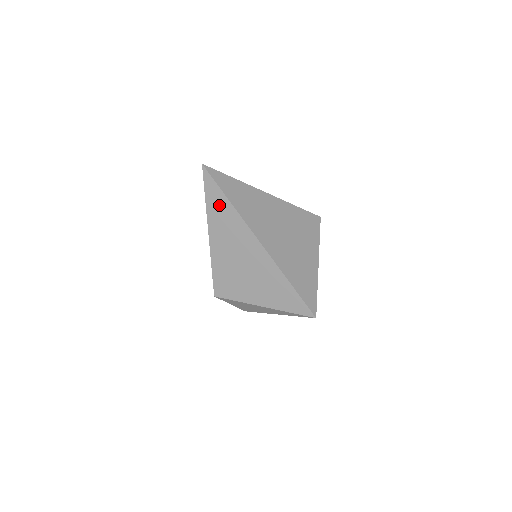
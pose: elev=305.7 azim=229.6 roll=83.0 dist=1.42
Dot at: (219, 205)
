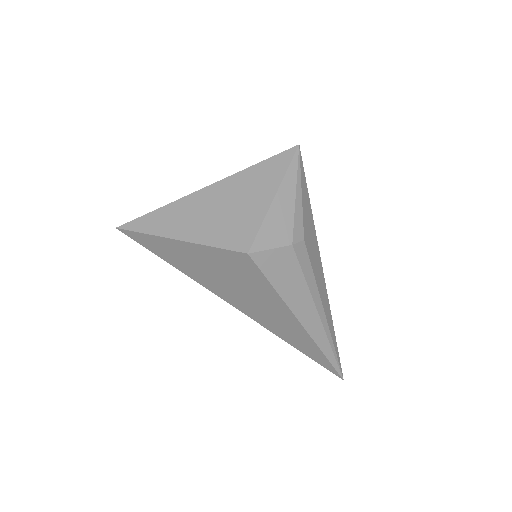
Dot at: (156, 221)
